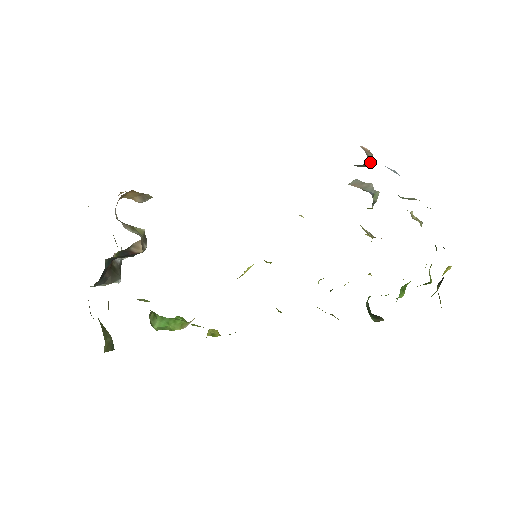
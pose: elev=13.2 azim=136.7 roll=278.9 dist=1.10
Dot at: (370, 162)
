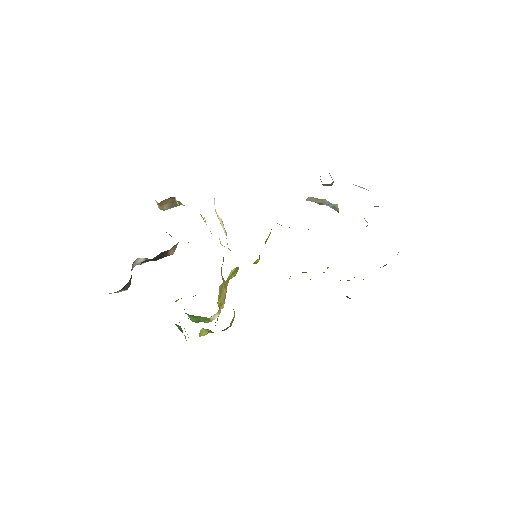
Dot at: (333, 182)
